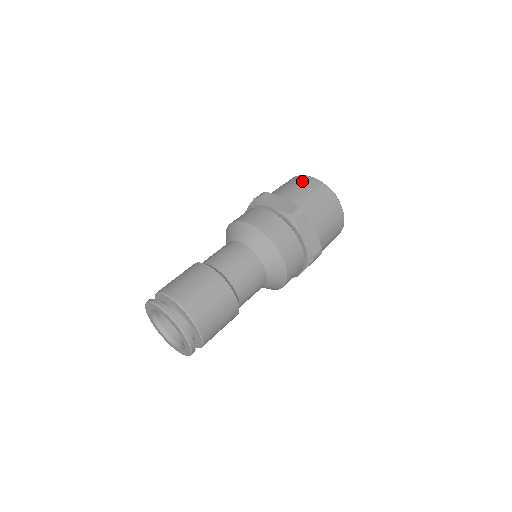
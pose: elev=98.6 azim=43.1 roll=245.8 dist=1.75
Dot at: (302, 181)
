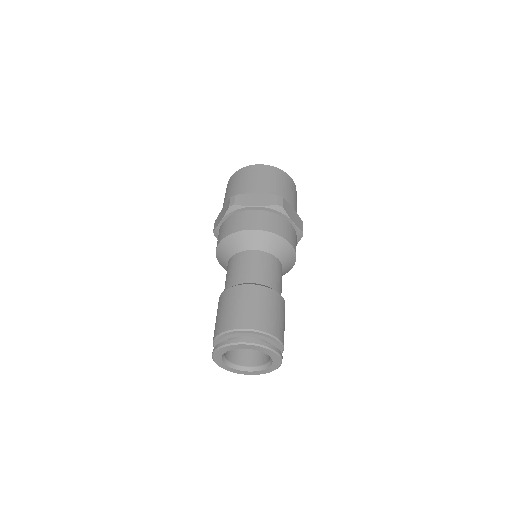
Dot at: (254, 172)
